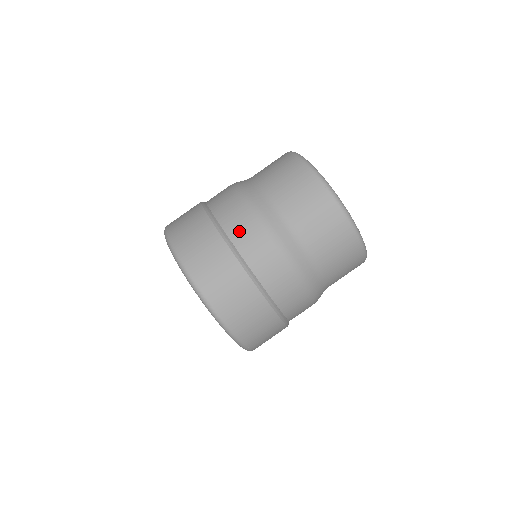
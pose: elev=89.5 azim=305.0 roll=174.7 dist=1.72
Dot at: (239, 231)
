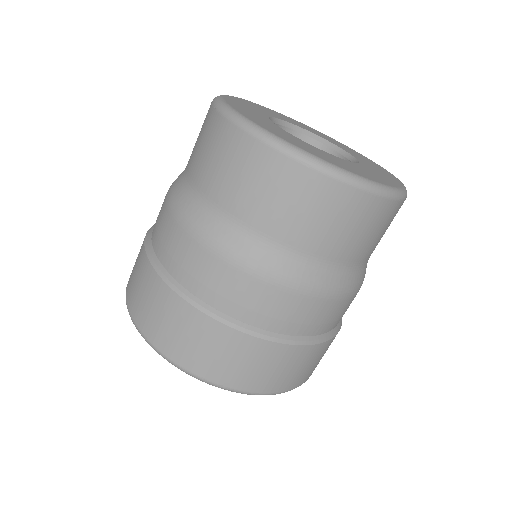
Dot at: (156, 223)
